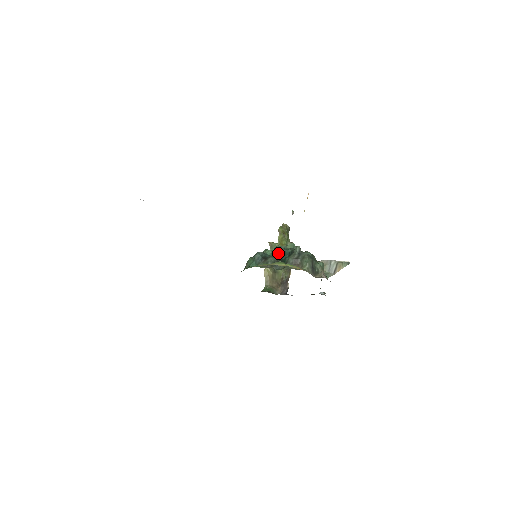
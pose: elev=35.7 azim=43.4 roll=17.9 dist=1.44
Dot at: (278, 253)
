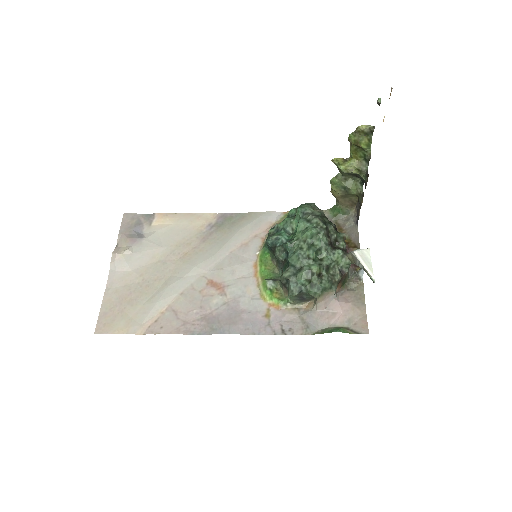
Dot at: (286, 248)
